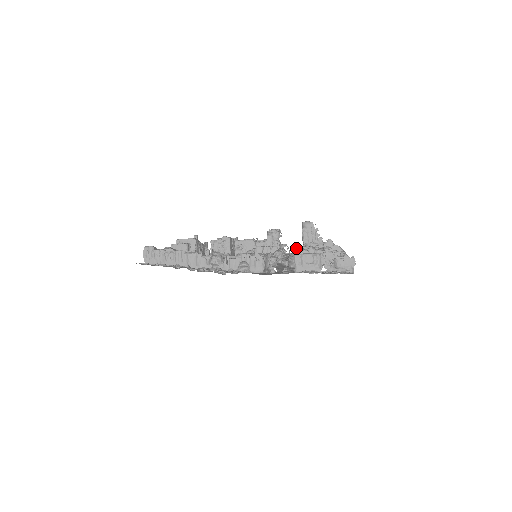
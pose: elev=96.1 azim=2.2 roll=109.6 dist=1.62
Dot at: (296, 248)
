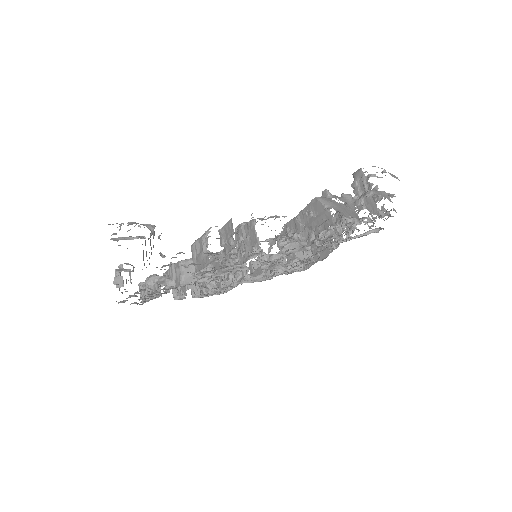
Dot at: occluded
